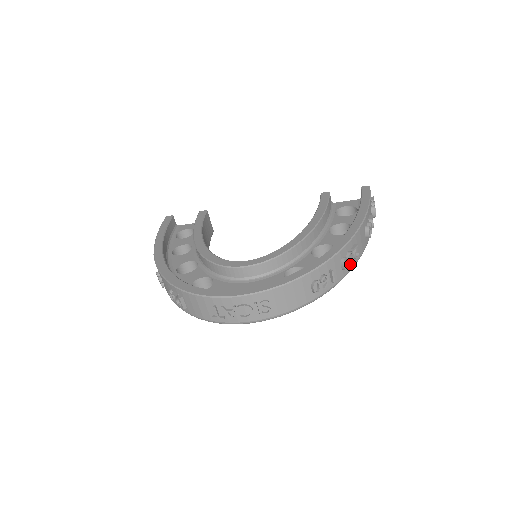
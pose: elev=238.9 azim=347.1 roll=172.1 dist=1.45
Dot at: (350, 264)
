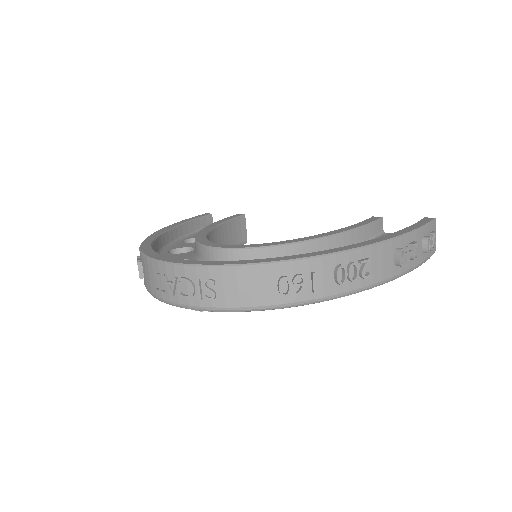
Dot at: (350, 280)
